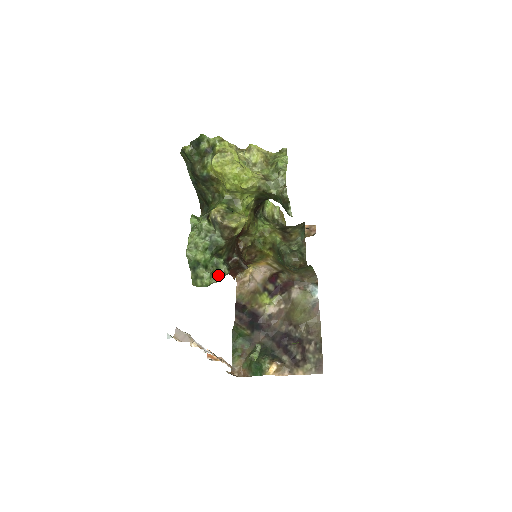
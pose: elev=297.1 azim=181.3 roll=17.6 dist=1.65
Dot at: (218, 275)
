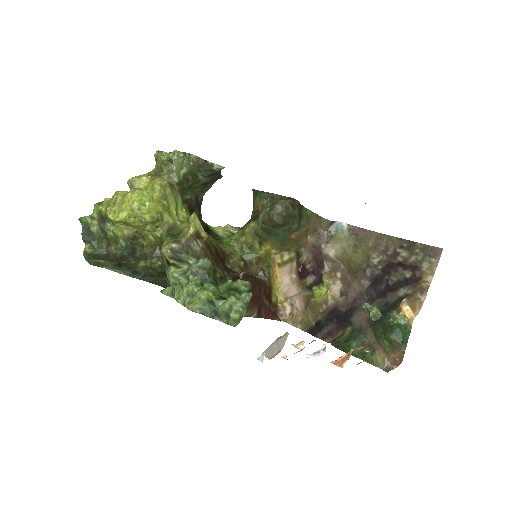
Dot at: (243, 294)
